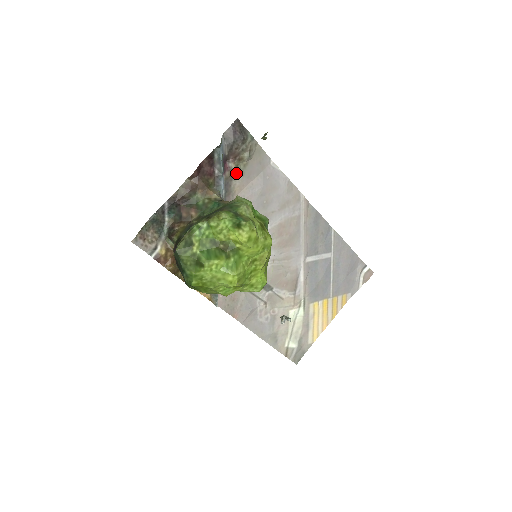
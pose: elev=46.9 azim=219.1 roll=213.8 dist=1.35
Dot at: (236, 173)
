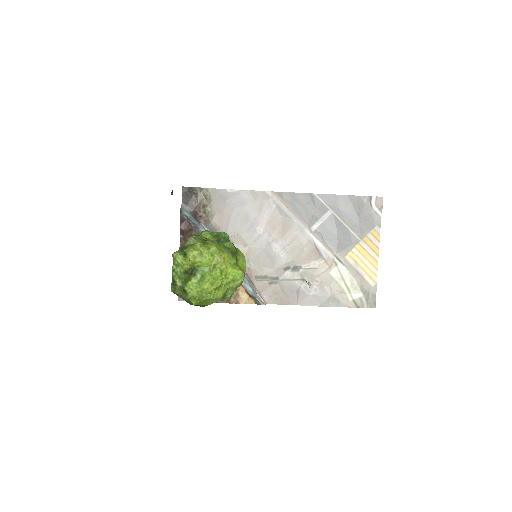
Dot at: (208, 216)
